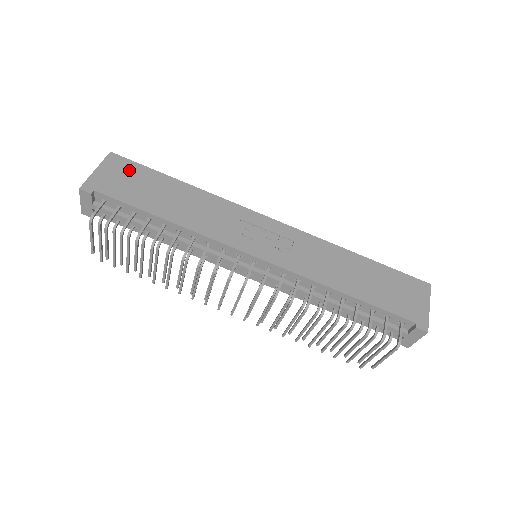
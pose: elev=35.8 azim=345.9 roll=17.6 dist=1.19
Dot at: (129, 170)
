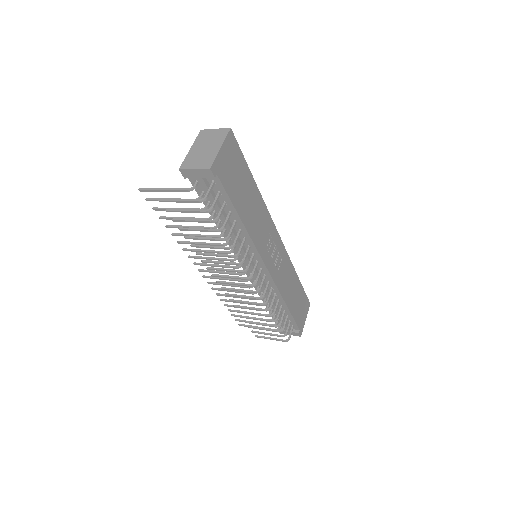
Dot at: (236, 157)
